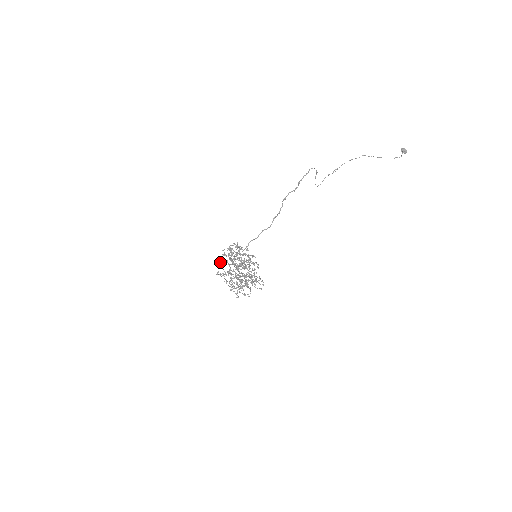
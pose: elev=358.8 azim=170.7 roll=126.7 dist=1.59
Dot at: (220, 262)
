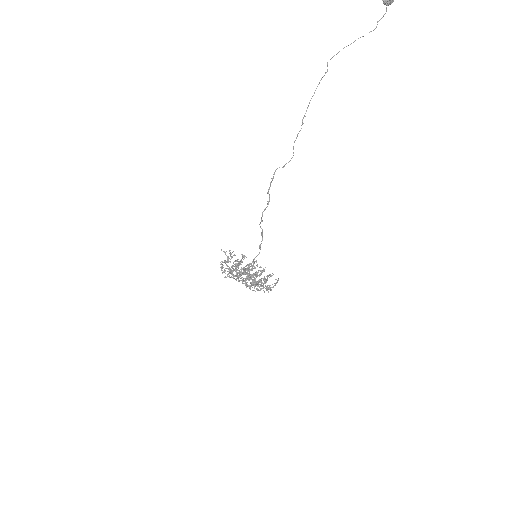
Dot at: occluded
